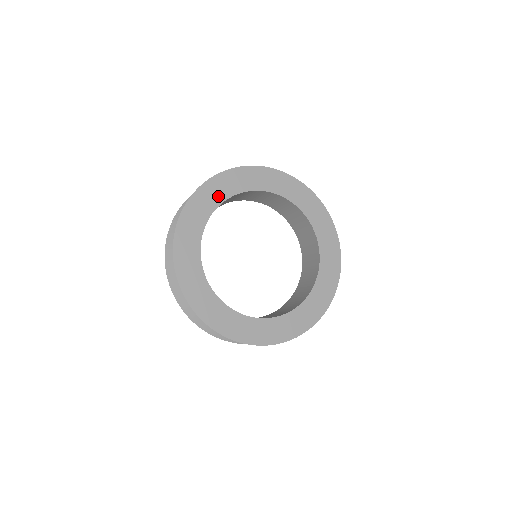
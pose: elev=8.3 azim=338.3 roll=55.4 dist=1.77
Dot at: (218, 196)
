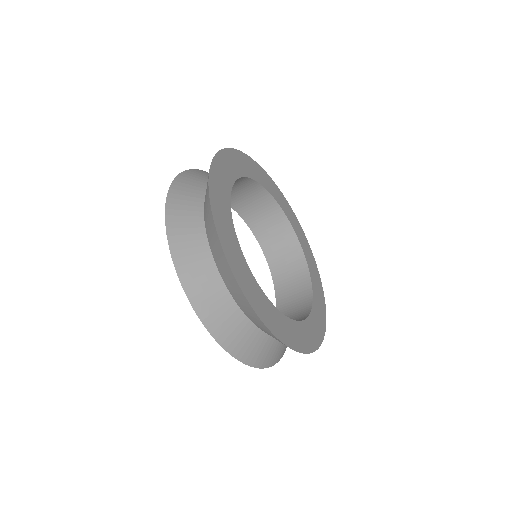
Dot at: (271, 189)
